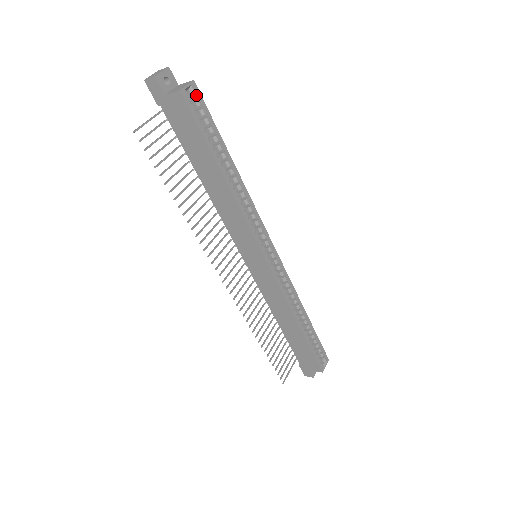
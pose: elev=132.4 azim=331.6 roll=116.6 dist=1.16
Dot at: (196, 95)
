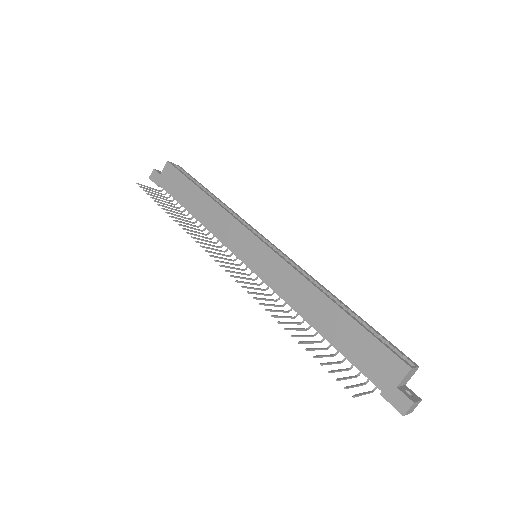
Dot at: (181, 170)
